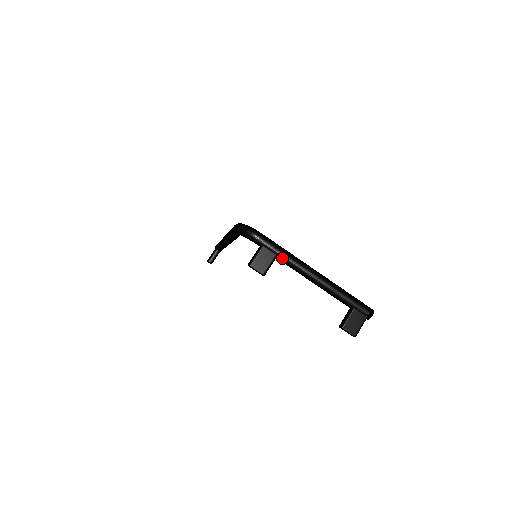
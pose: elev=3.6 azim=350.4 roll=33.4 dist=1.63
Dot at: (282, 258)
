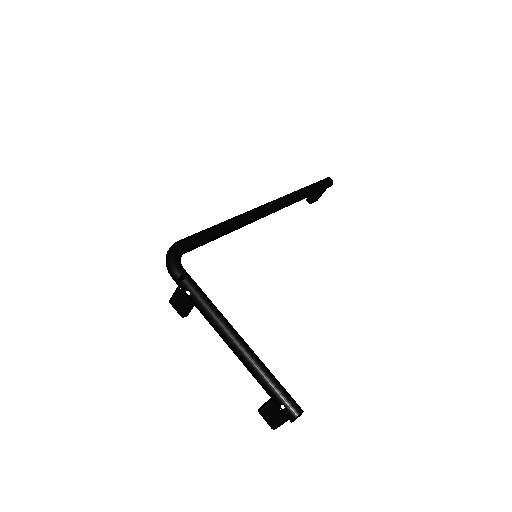
Dot at: (208, 302)
